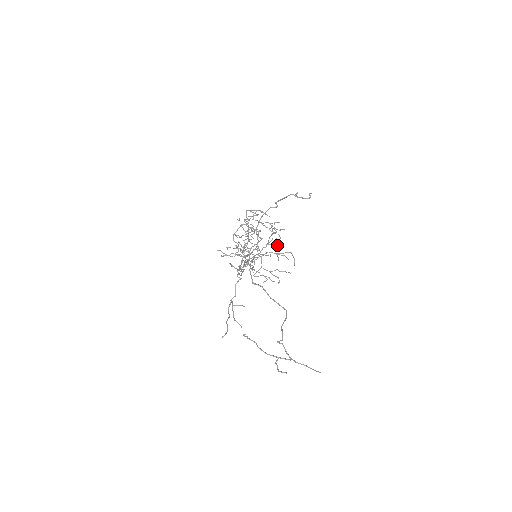
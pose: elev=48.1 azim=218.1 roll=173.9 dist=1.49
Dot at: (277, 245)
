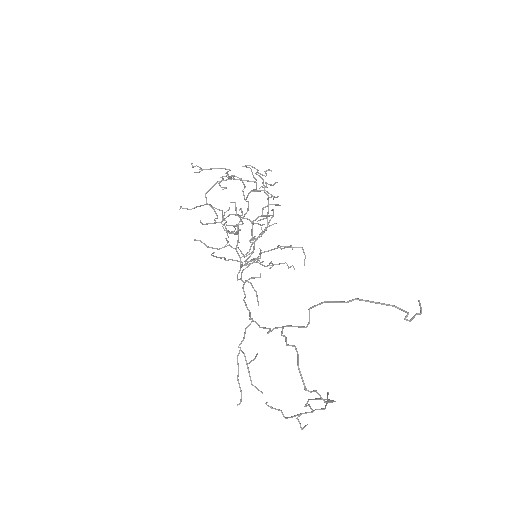
Dot at: (276, 223)
